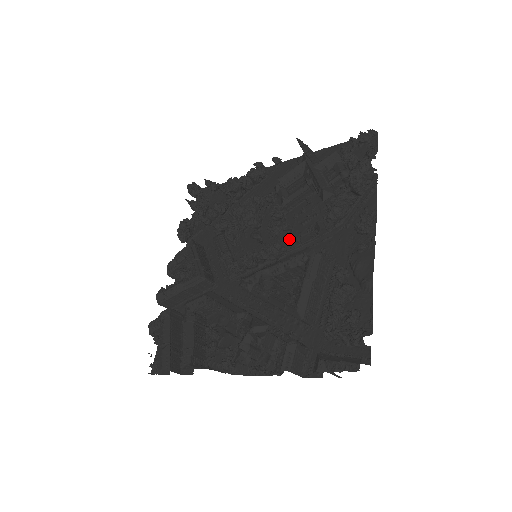
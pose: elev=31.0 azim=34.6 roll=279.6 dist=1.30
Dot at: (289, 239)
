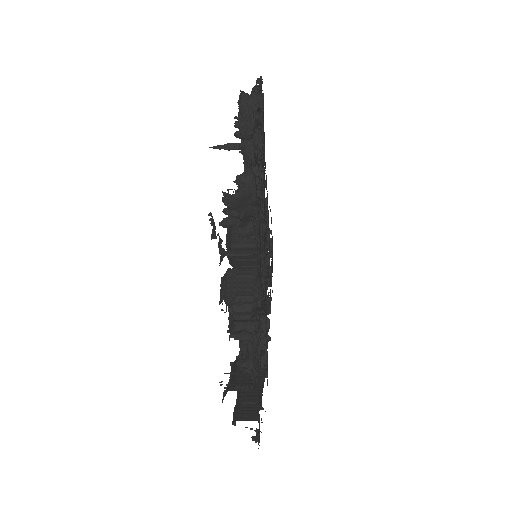
Dot at: occluded
